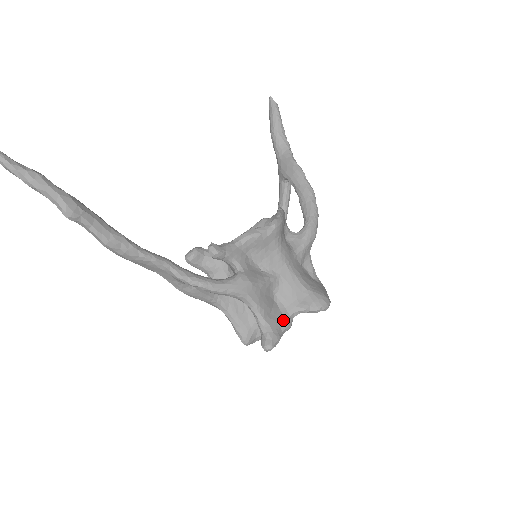
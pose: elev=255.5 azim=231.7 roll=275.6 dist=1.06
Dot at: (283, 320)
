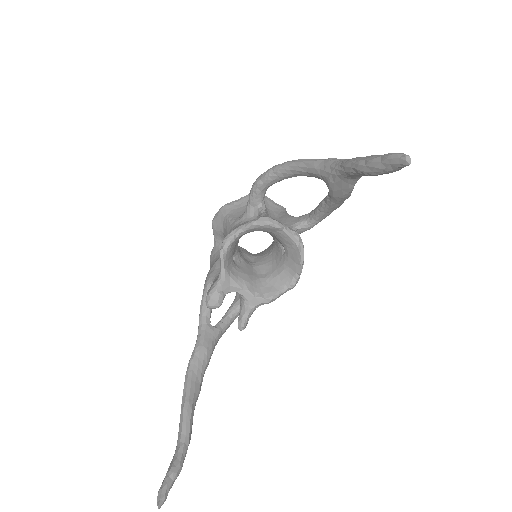
Dot at: occluded
